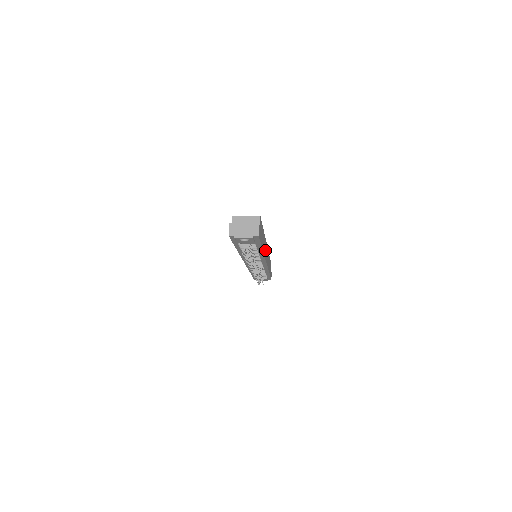
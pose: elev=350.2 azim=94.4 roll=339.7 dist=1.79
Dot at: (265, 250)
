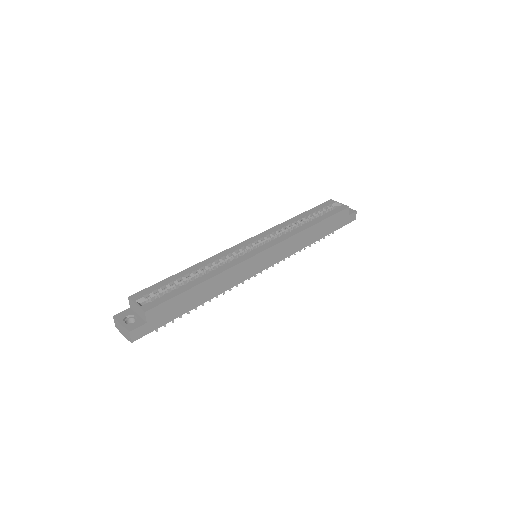
Dot at: (238, 275)
